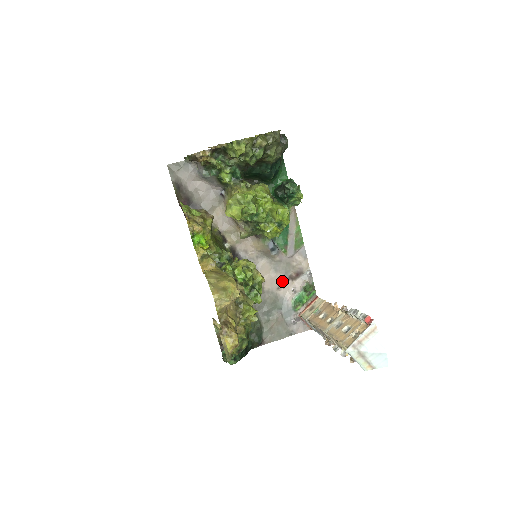
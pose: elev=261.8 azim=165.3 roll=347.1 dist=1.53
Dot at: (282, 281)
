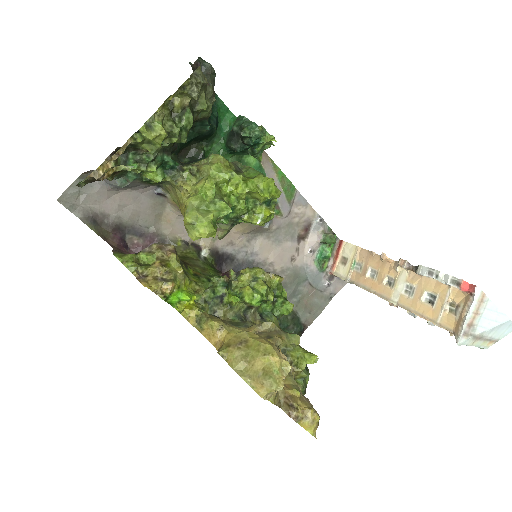
Dot at: (292, 249)
